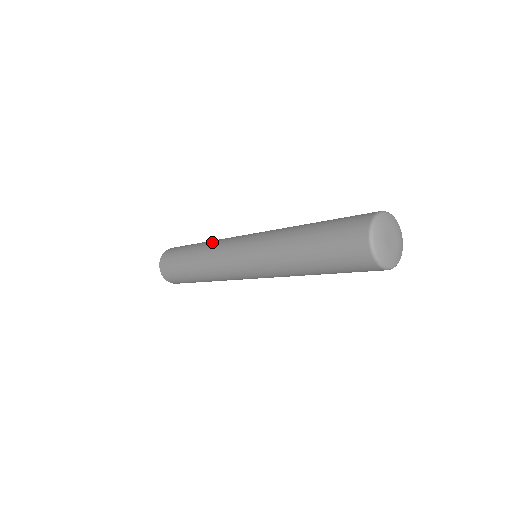
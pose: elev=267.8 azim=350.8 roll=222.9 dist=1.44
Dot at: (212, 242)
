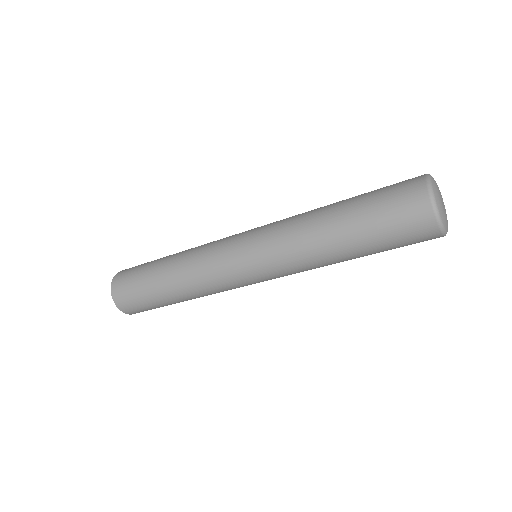
Dot at: occluded
